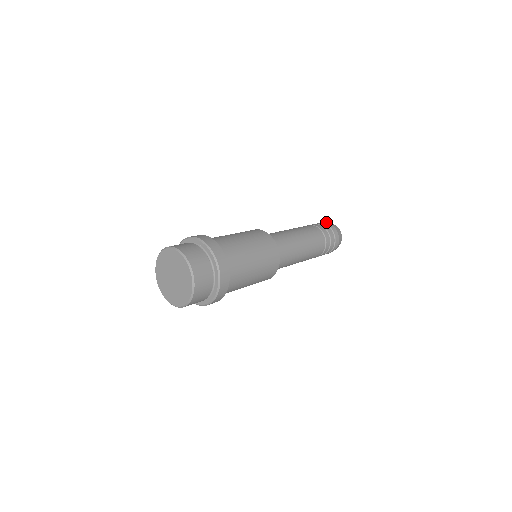
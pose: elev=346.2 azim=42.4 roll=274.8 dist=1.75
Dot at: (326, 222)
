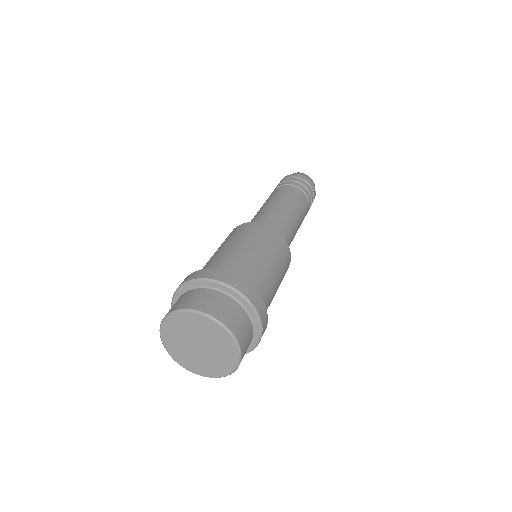
Dot at: (293, 174)
